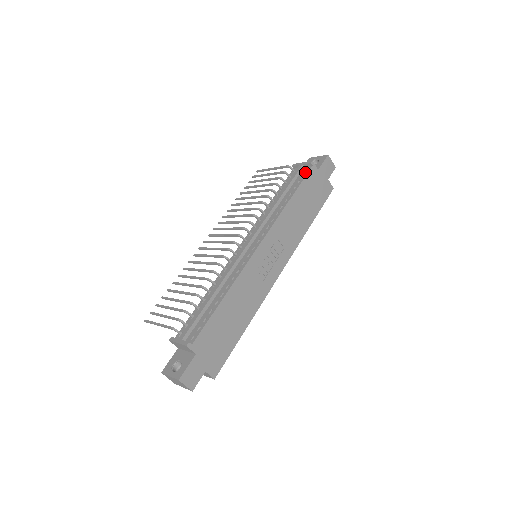
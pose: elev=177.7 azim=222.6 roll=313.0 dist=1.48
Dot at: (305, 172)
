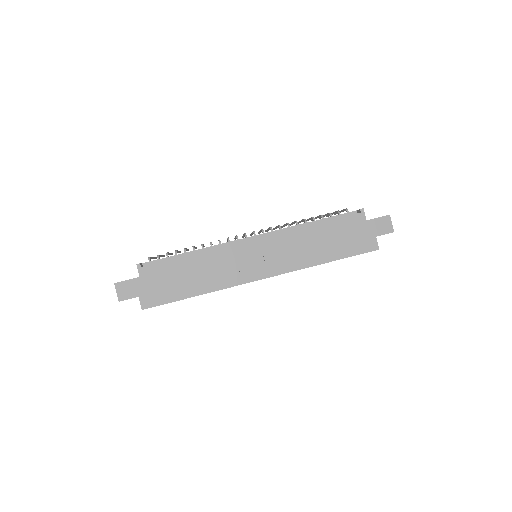
Dot at: (350, 215)
